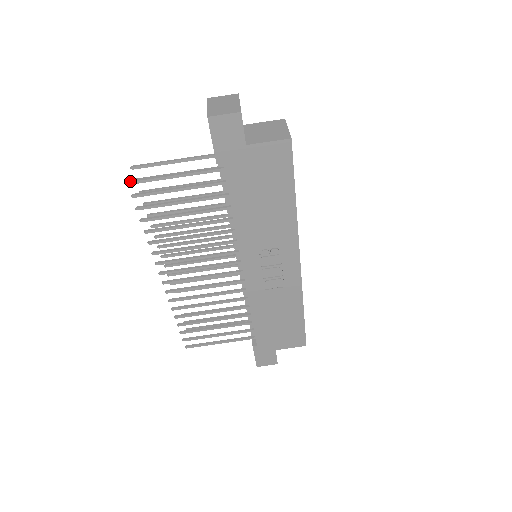
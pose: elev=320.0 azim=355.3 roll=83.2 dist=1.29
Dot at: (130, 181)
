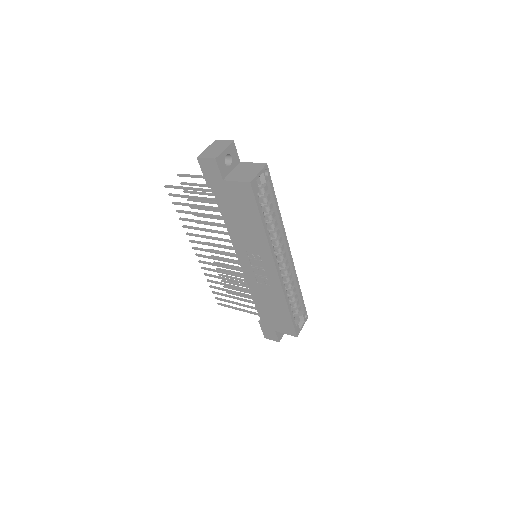
Dot at: (166, 185)
